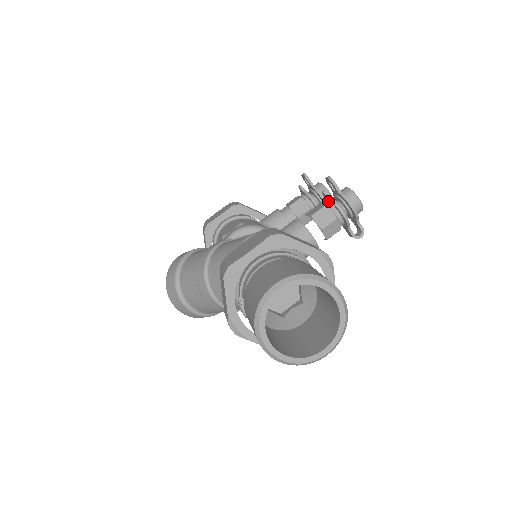
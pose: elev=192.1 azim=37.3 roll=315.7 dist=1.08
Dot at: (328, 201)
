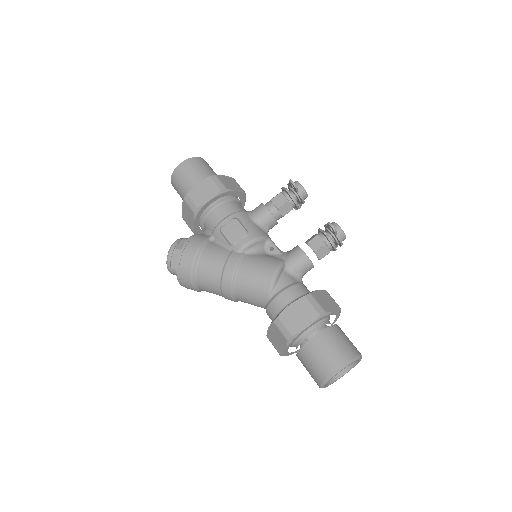
Dot at: (326, 238)
